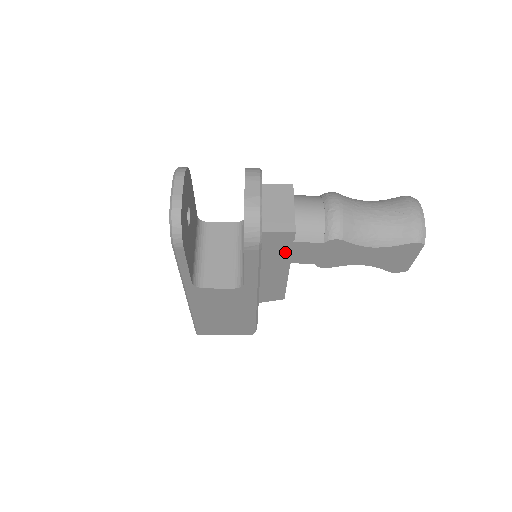
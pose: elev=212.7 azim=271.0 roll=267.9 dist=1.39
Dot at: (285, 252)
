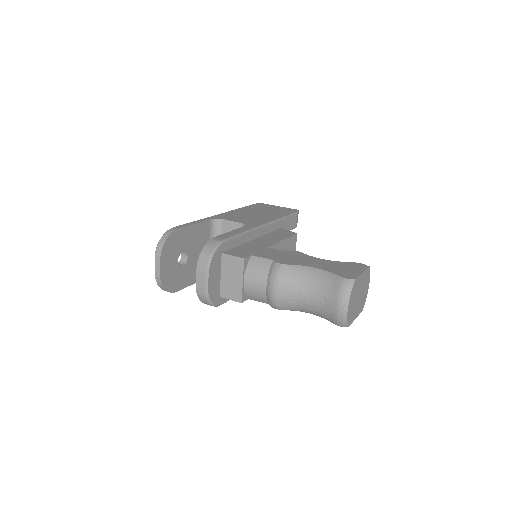
Dot at: occluded
